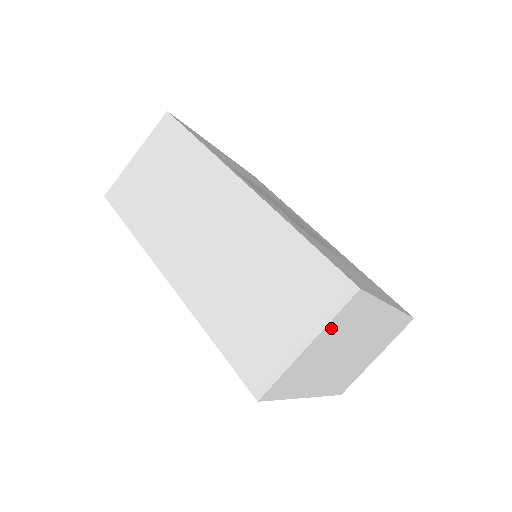
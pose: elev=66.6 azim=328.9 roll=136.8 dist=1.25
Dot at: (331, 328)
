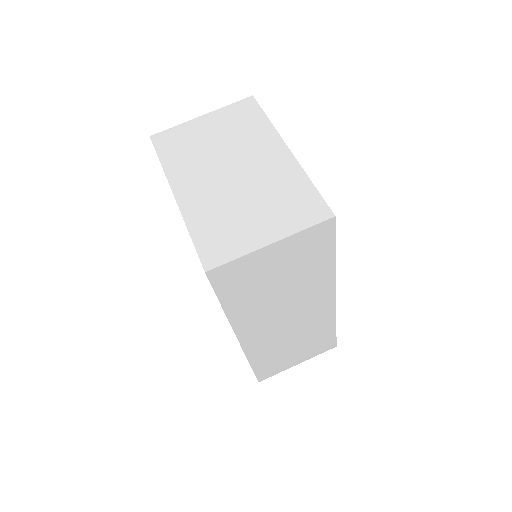
Dot at: (224, 115)
